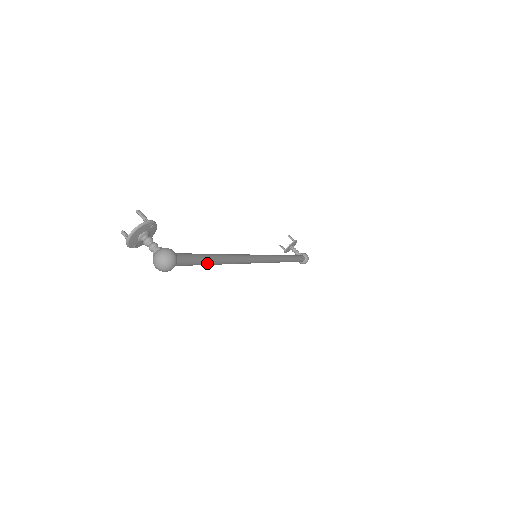
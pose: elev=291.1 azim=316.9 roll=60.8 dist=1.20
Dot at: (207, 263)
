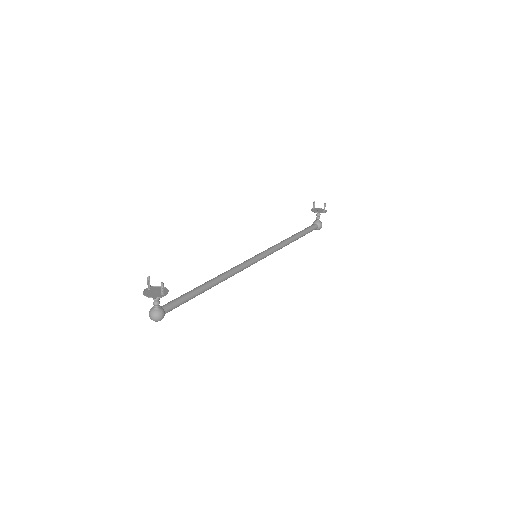
Dot at: (193, 297)
